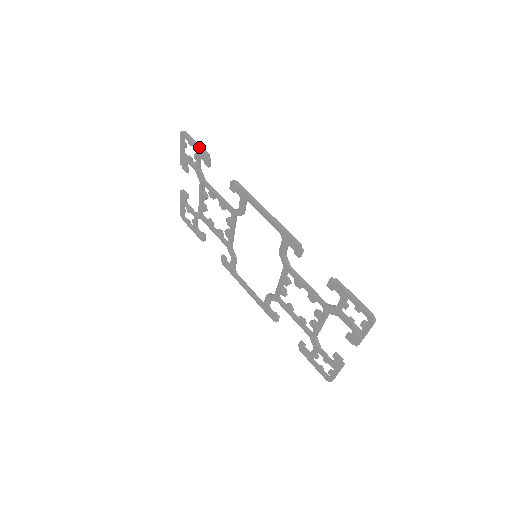
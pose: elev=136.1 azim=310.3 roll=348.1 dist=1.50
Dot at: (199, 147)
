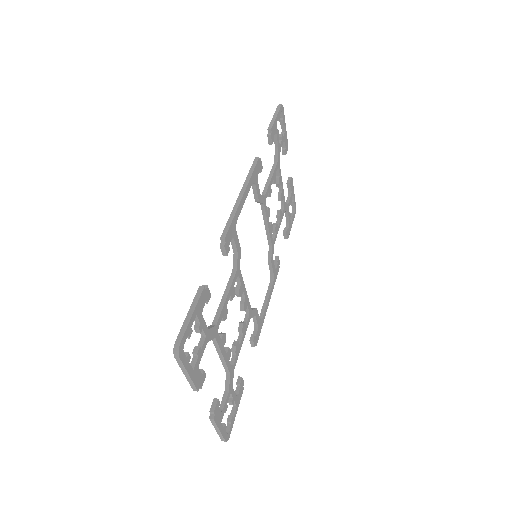
Dot at: (272, 120)
